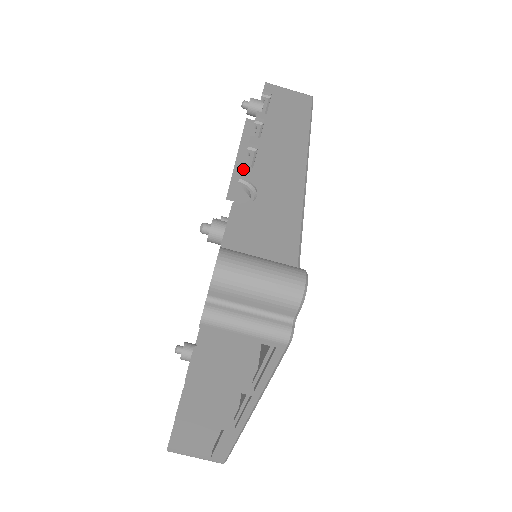
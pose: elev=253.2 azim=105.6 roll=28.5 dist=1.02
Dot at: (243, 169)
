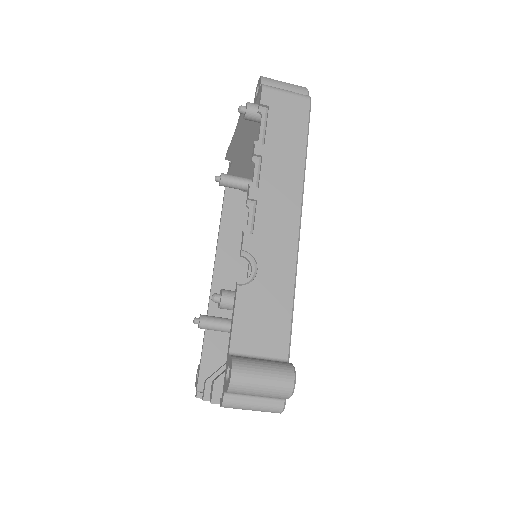
Dot at: (244, 238)
